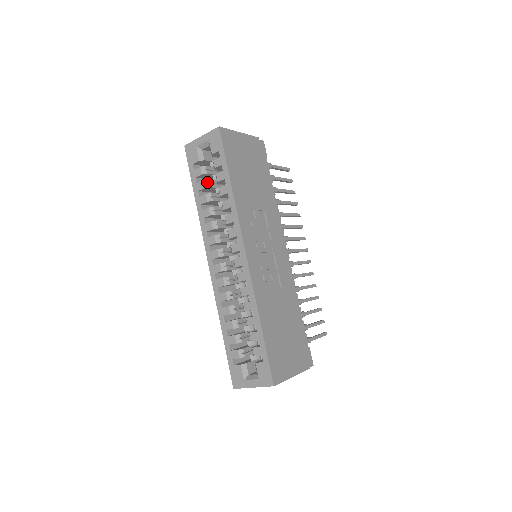
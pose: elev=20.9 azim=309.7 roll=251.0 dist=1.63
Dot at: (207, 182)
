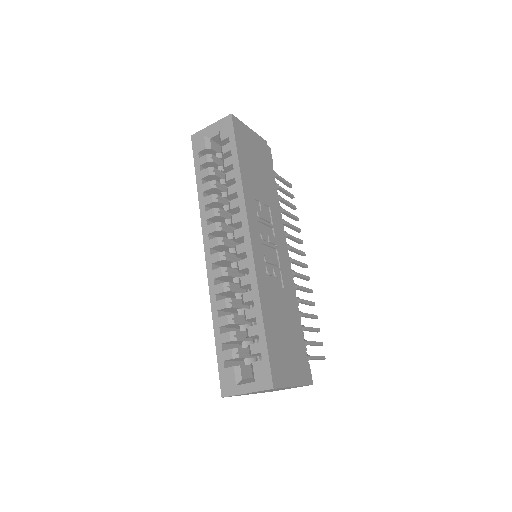
Dot at: (212, 169)
